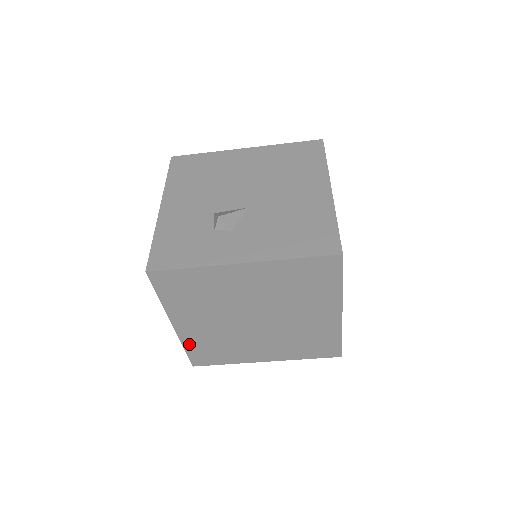
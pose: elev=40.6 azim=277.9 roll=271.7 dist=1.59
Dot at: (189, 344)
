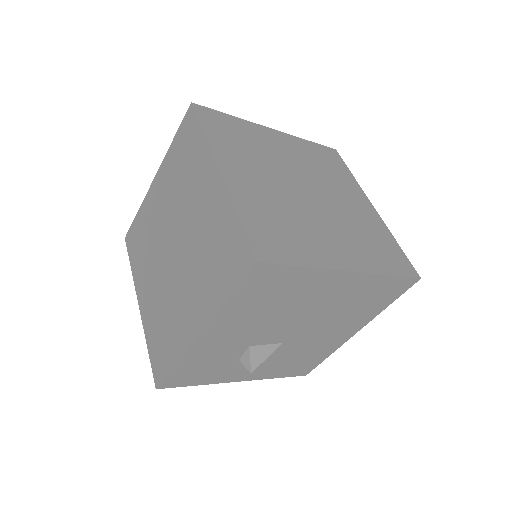
Dot at: occluded
